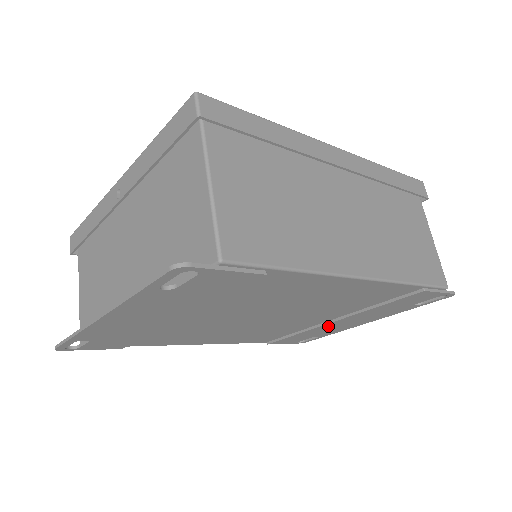
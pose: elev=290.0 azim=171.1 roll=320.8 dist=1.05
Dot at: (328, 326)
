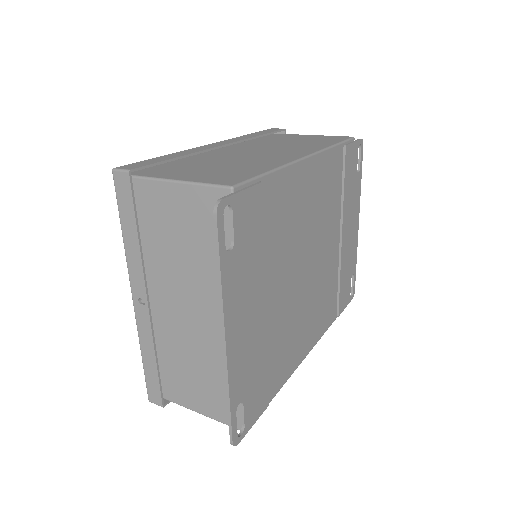
Dot at: (345, 249)
